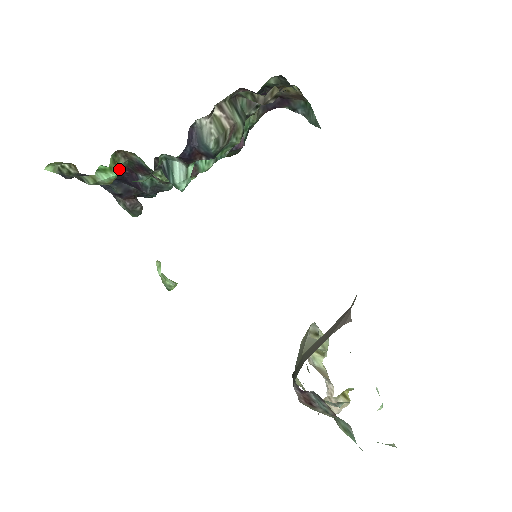
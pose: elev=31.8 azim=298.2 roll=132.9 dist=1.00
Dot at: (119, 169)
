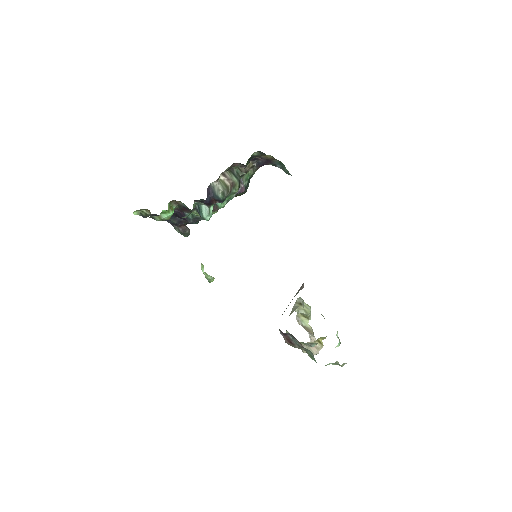
Dot at: (173, 211)
